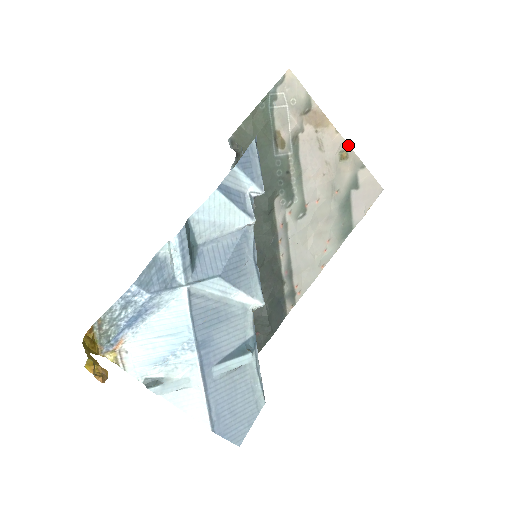
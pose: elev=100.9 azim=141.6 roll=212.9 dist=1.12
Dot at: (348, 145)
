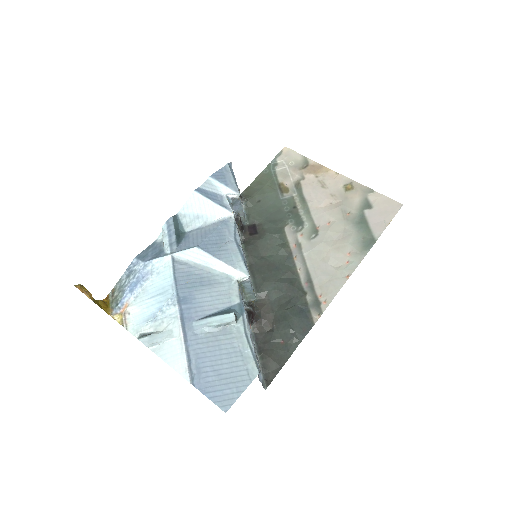
Dot at: (351, 180)
